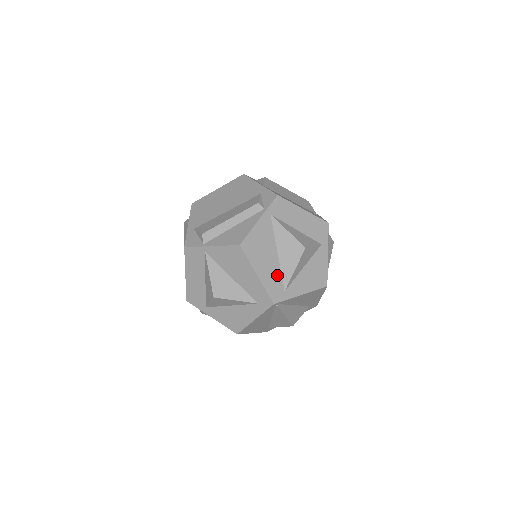
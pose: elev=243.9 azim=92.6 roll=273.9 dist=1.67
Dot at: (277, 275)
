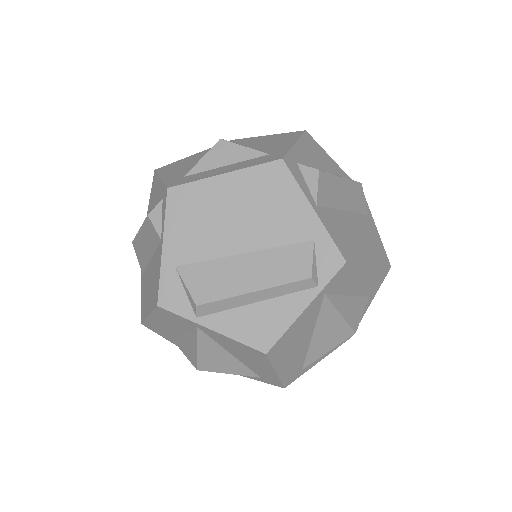
Dot at: (301, 359)
